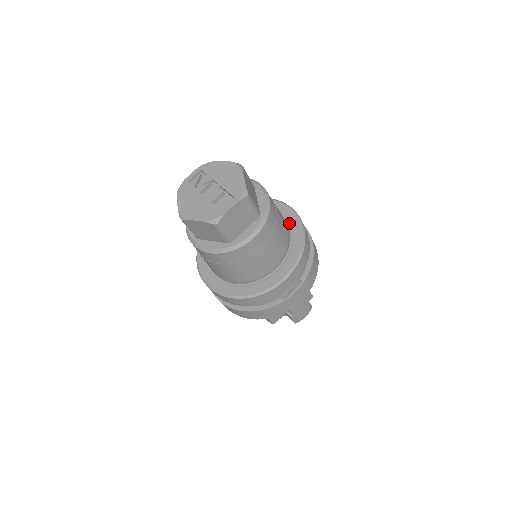
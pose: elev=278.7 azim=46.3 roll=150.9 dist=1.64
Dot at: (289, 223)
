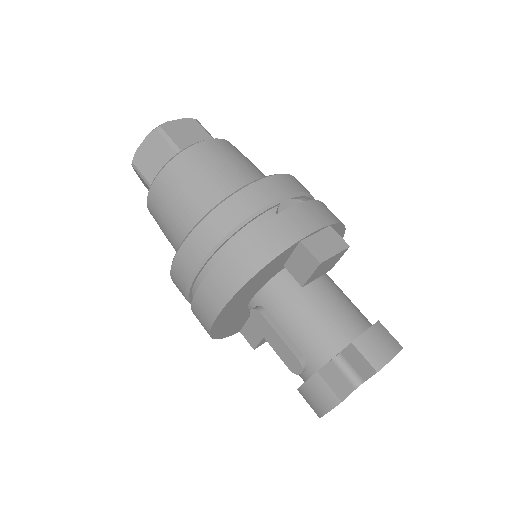
Dot at: occluded
